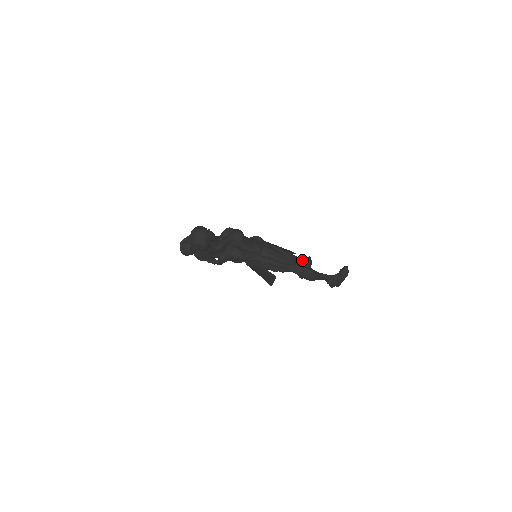
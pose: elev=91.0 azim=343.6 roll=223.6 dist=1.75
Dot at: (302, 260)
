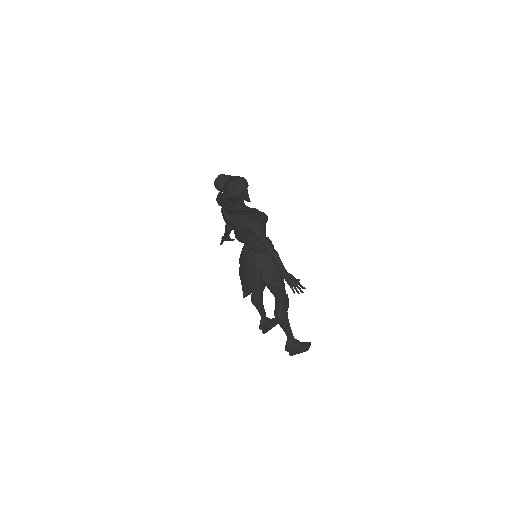
Dot at: occluded
